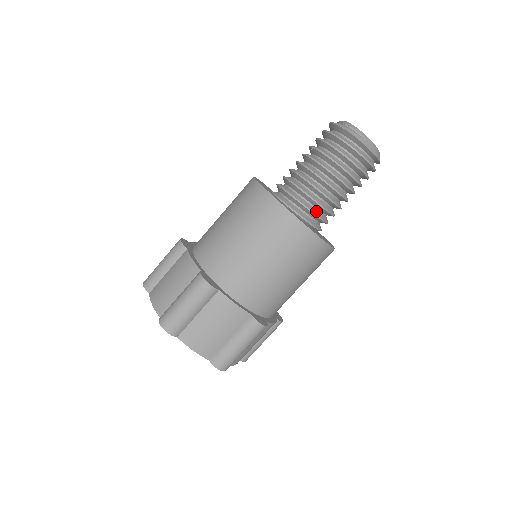
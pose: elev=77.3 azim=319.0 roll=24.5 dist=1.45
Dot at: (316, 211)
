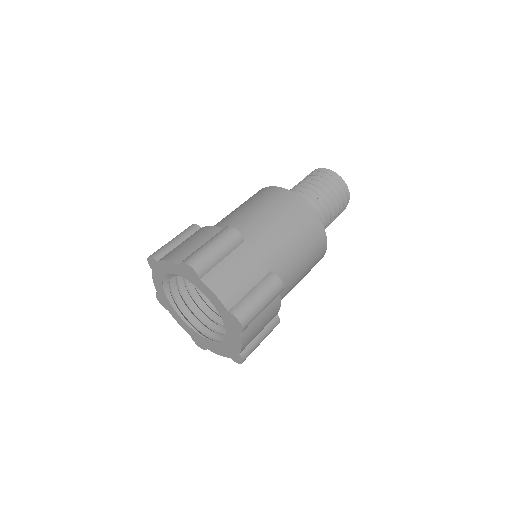
Dot at: occluded
